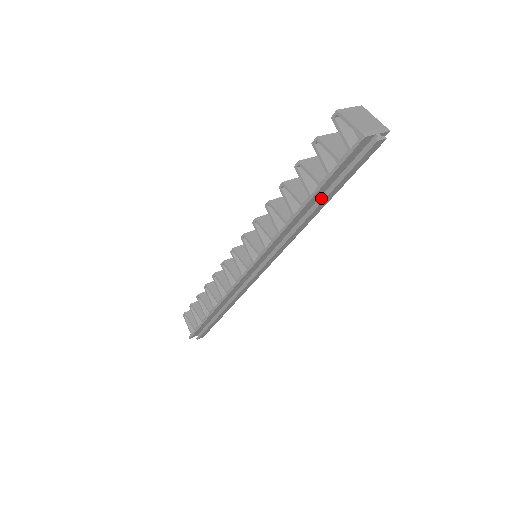
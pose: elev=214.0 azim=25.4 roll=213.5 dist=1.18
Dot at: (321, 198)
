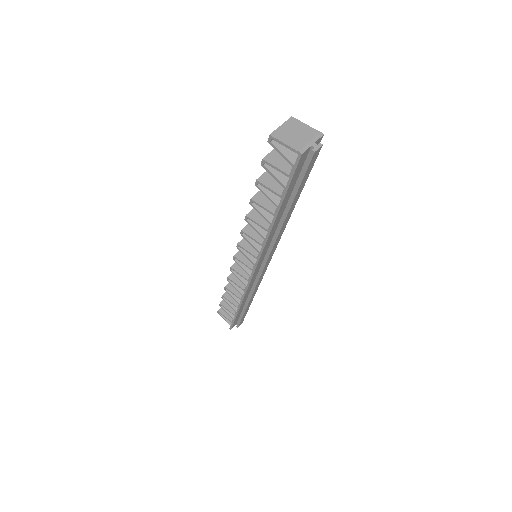
Dot at: (288, 204)
